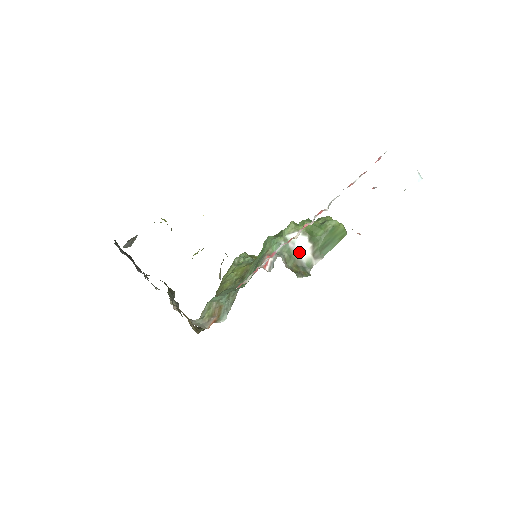
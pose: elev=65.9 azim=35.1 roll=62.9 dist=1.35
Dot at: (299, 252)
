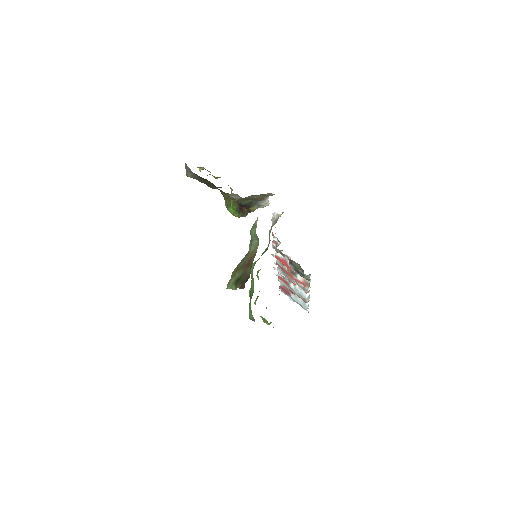
Dot at: occluded
